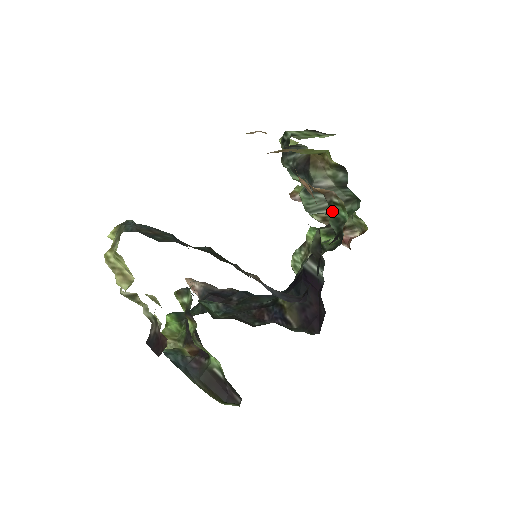
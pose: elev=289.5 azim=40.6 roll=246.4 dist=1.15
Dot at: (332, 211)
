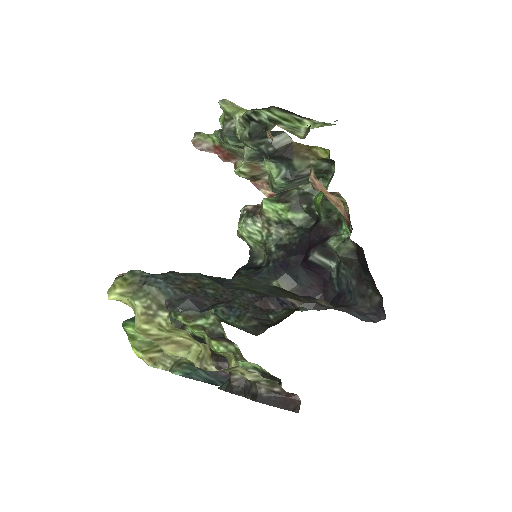
Dot at: (327, 204)
